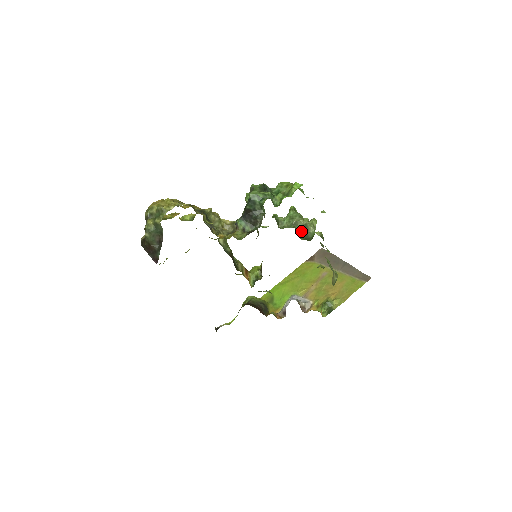
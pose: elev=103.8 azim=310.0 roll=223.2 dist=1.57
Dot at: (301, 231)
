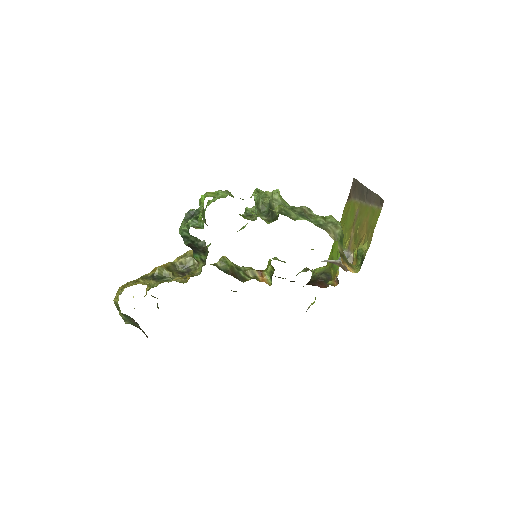
Dot at: (269, 212)
